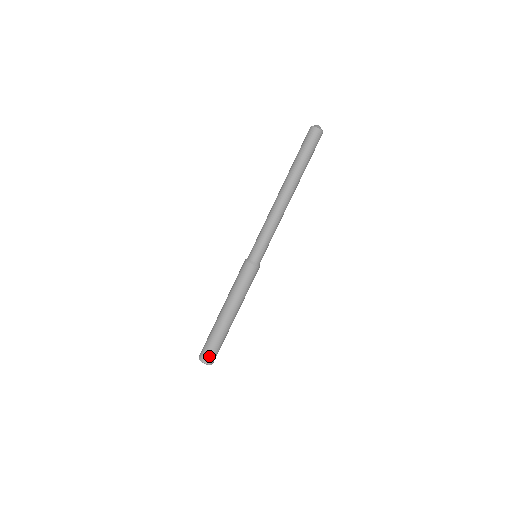
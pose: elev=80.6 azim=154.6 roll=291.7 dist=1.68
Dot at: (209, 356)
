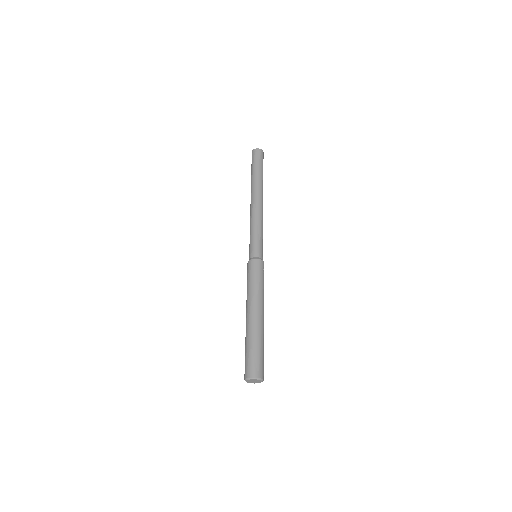
Dot at: (247, 368)
